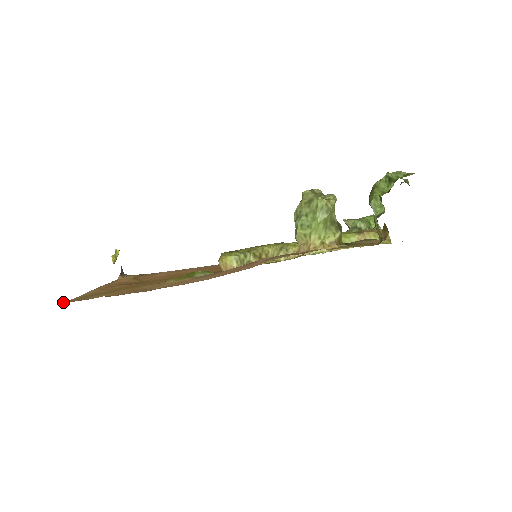
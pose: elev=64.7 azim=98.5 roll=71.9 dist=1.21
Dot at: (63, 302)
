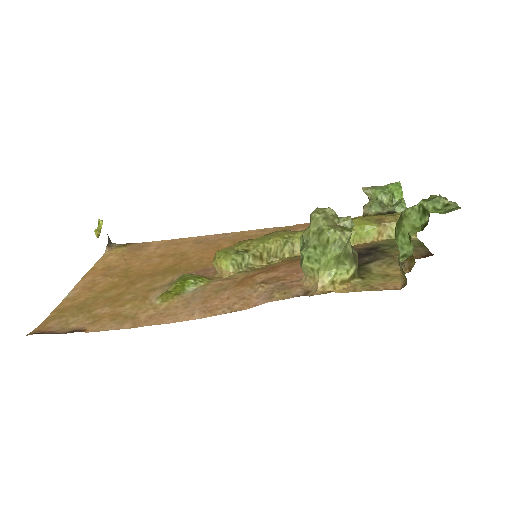
Dot at: (39, 327)
